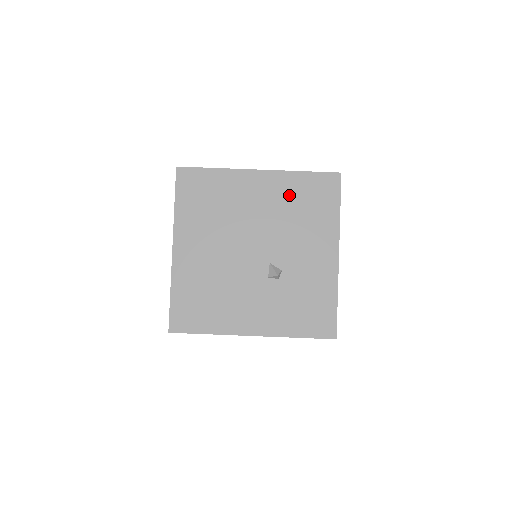
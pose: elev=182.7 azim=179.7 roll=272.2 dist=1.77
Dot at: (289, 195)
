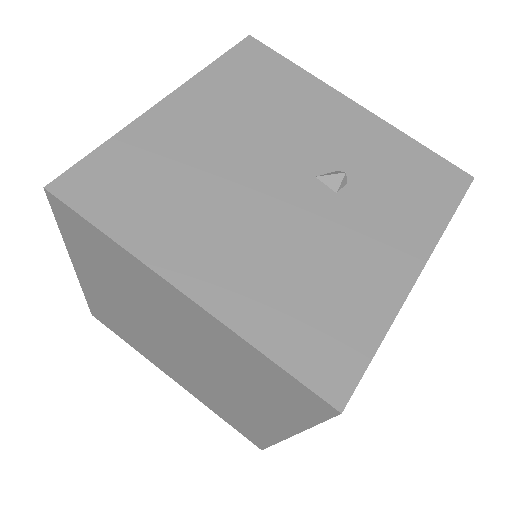
Dot at: (232, 94)
